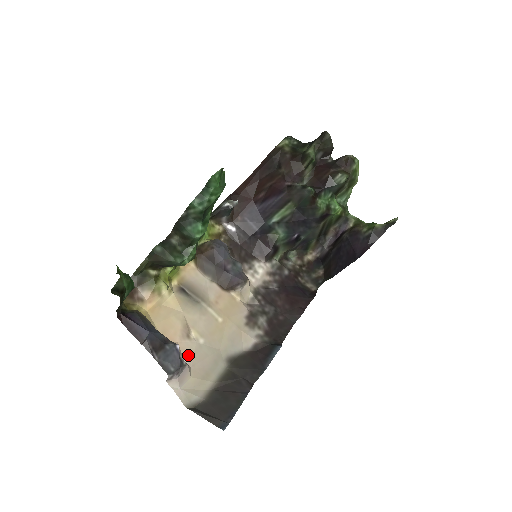
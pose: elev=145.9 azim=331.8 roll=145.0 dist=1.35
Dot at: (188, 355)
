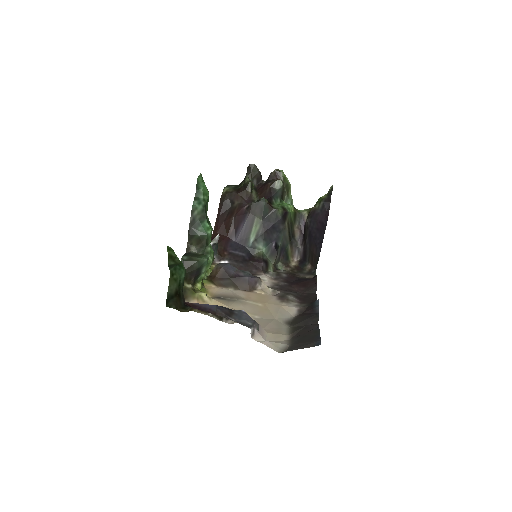
Dot at: occluded
